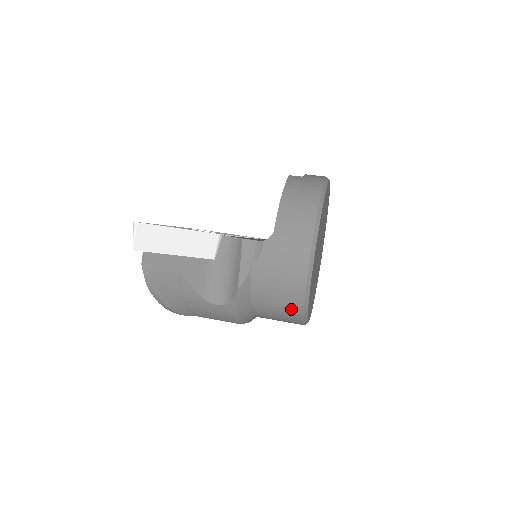
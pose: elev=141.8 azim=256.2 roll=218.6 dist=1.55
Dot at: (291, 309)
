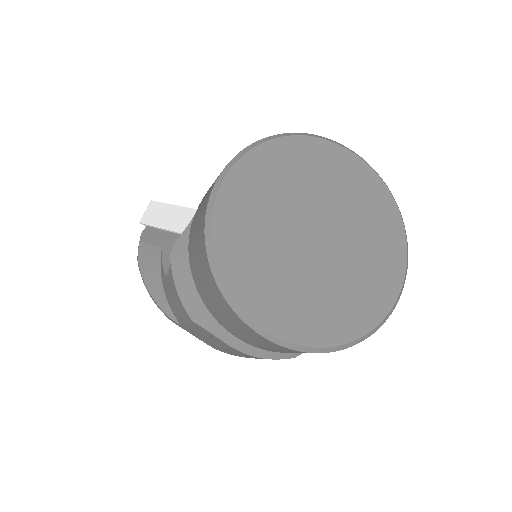
Dot at: (204, 263)
